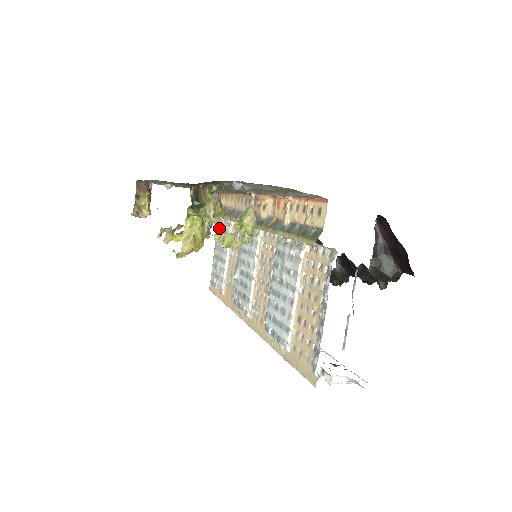
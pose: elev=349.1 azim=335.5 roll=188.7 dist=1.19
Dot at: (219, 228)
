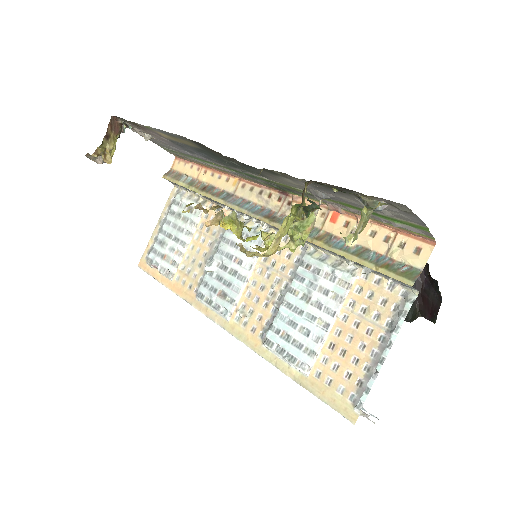
Dot at: (177, 201)
